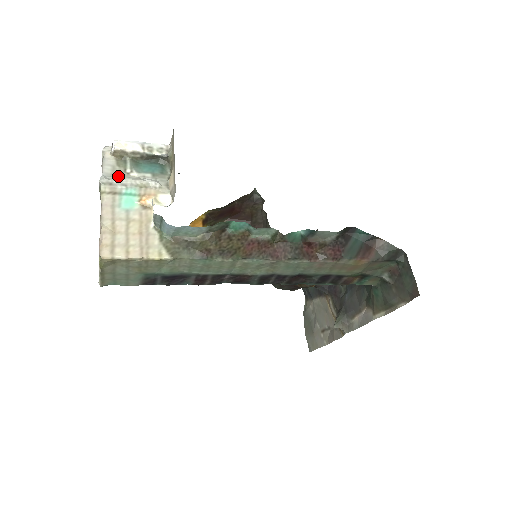
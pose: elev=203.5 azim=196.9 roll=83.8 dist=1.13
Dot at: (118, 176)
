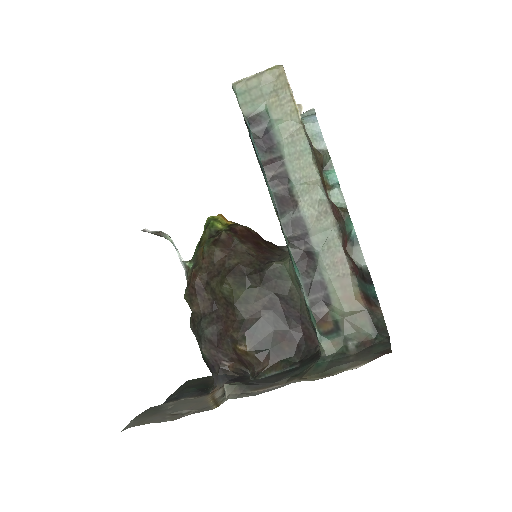
Dot at: occluded
